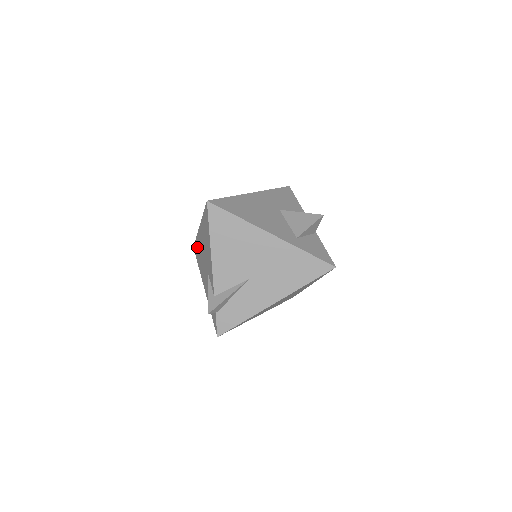
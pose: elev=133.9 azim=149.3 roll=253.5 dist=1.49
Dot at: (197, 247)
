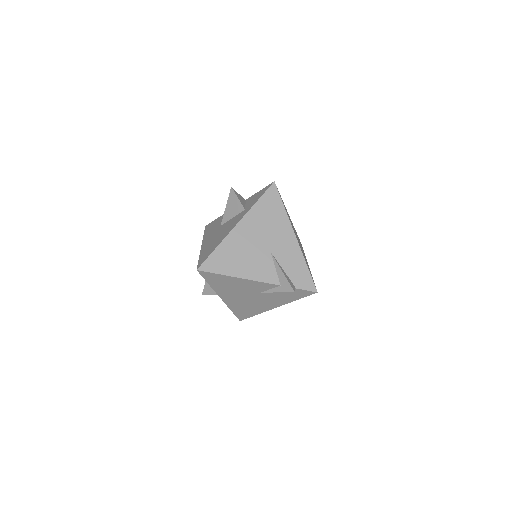
Dot at: (239, 311)
